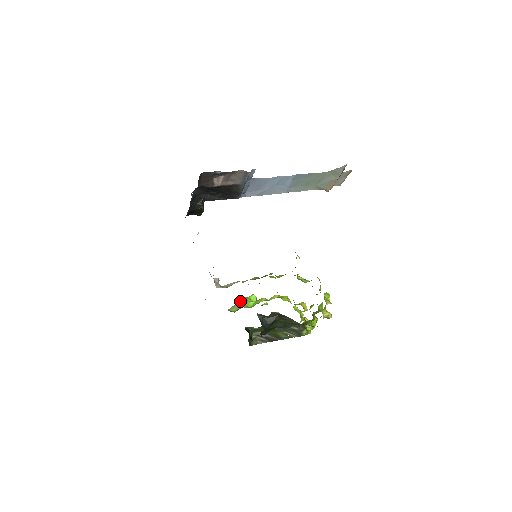
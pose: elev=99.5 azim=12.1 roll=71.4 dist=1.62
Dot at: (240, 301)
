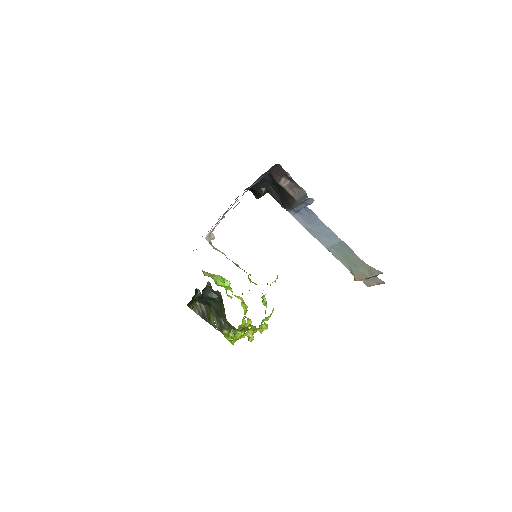
Dot at: occluded
